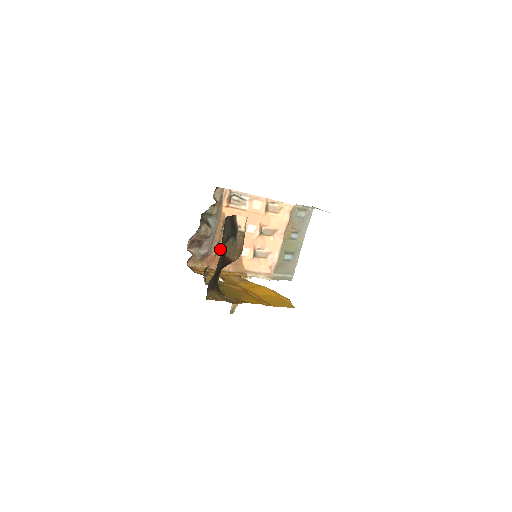
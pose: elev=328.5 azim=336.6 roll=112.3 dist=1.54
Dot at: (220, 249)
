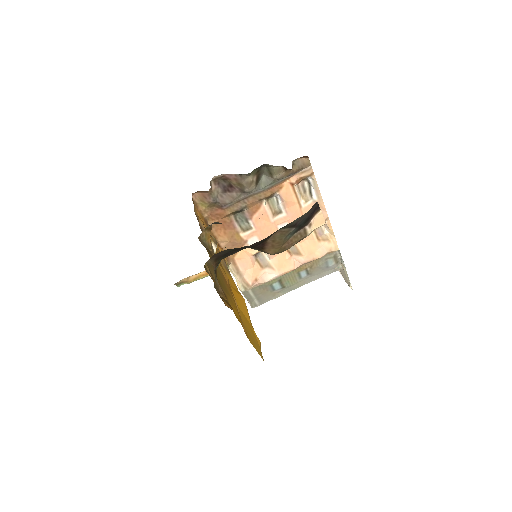
Dot at: (237, 214)
